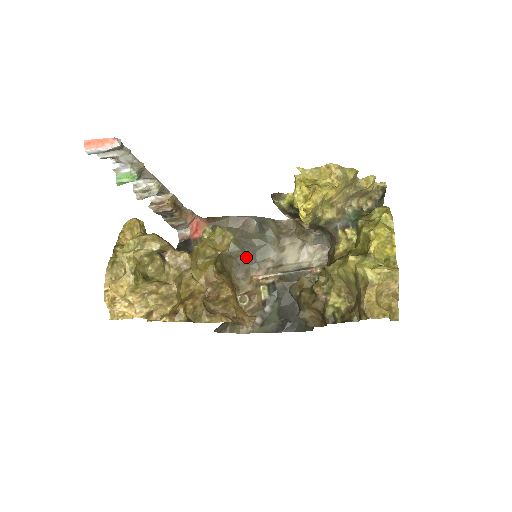
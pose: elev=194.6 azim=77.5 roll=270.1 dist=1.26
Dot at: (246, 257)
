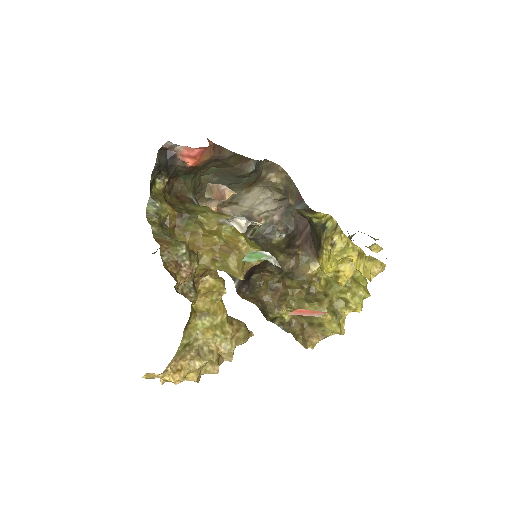
Dot at: occluded
